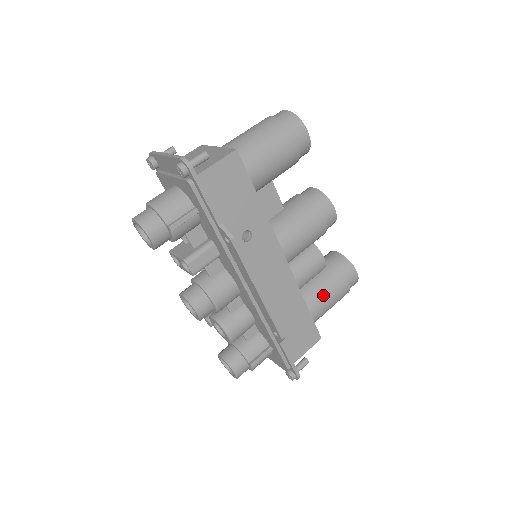
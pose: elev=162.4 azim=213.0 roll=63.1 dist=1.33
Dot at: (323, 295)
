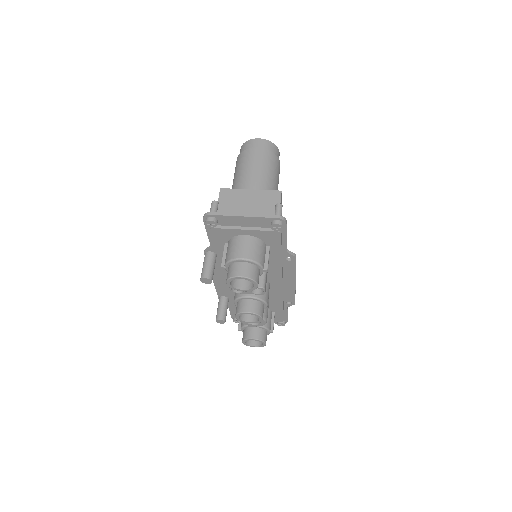
Dot at: occluded
